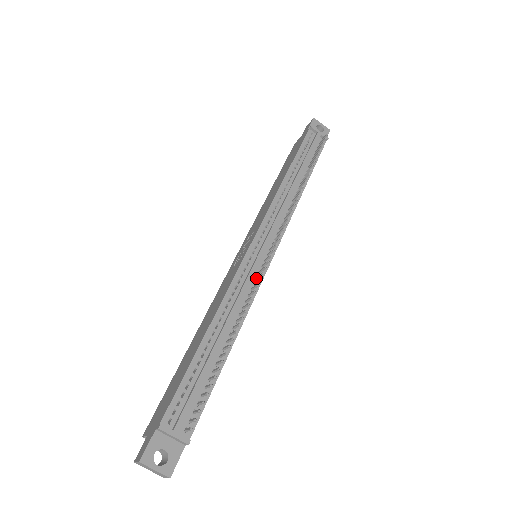
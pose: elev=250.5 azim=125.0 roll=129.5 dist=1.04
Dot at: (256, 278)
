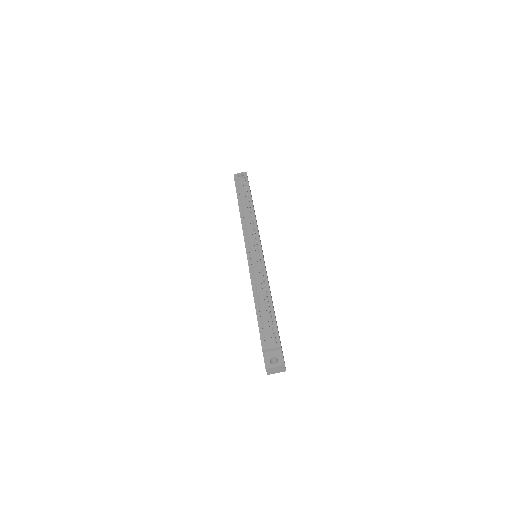
Dot at: occluded
